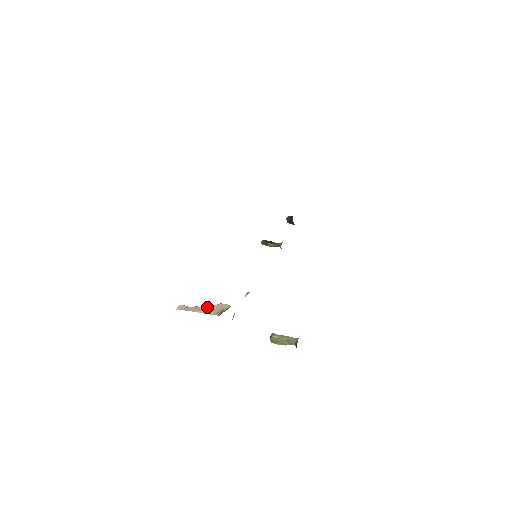
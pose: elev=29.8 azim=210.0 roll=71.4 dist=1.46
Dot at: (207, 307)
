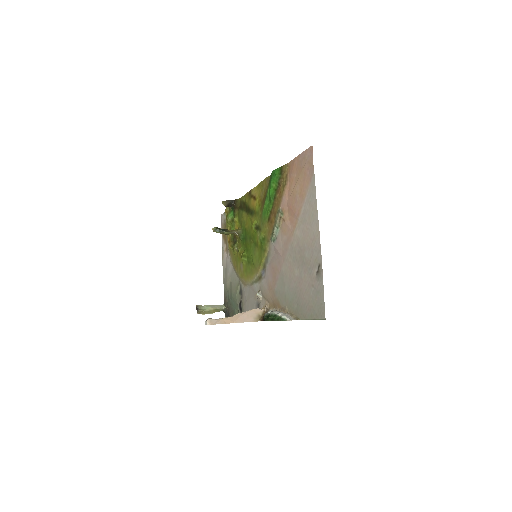
Dot at: (242, 316)
